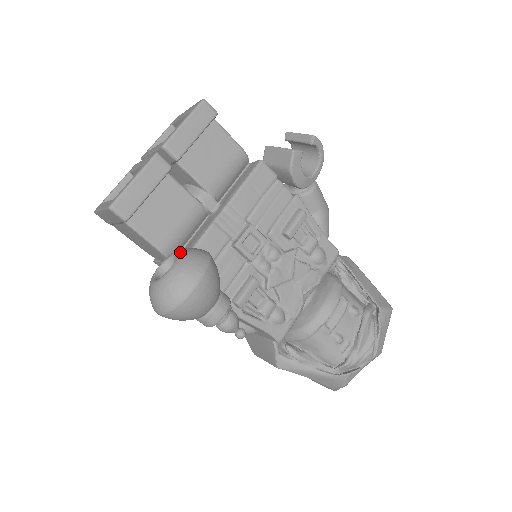
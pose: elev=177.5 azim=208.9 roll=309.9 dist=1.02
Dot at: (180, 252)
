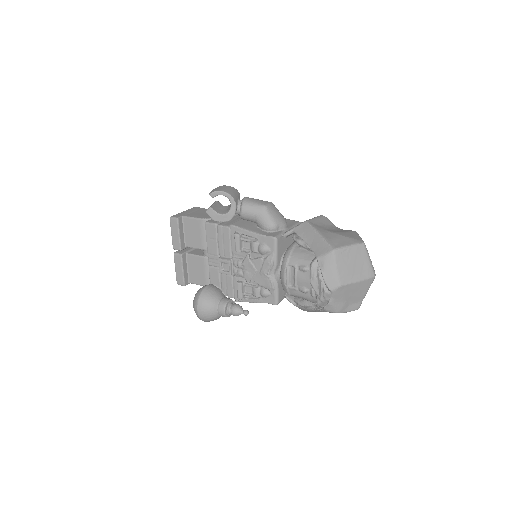
Dot at: occluded
